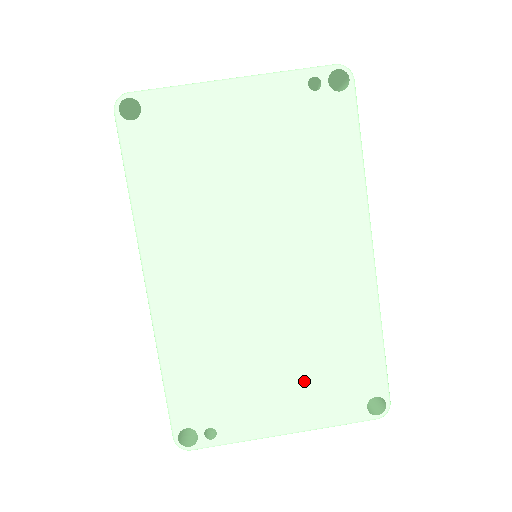
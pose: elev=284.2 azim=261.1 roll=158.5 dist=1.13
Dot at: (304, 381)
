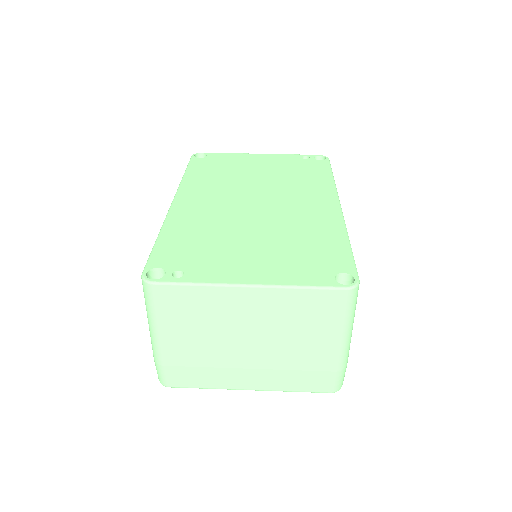
Dot at: (276, 255)
